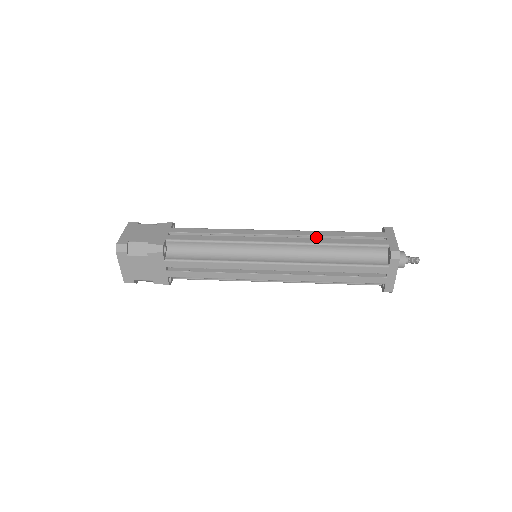
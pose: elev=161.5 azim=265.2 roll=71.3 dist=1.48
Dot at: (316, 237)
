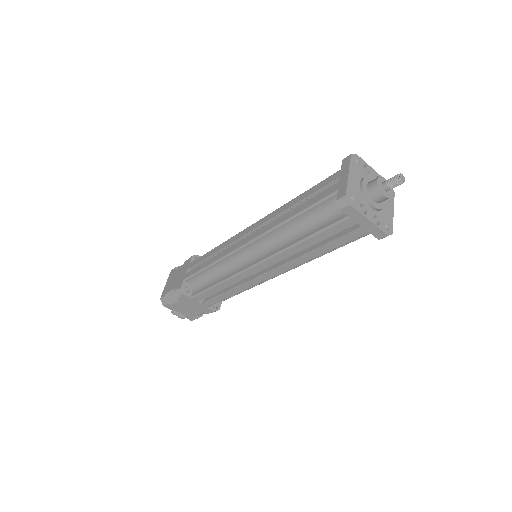
Dot at: occluded
